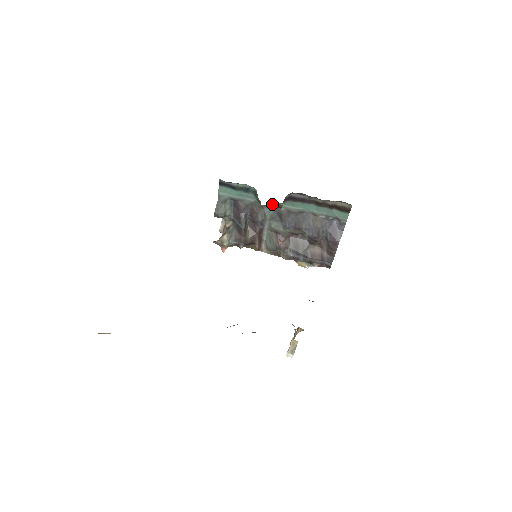
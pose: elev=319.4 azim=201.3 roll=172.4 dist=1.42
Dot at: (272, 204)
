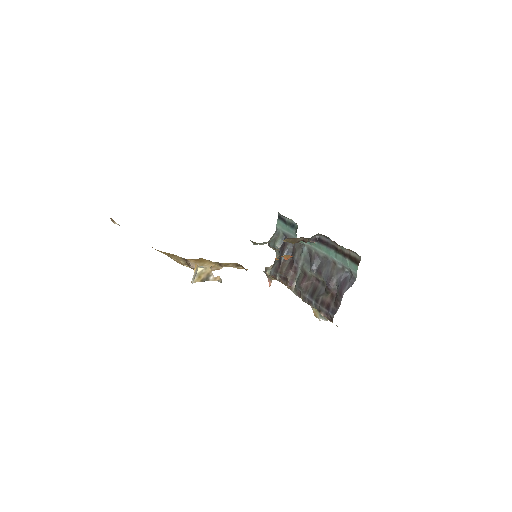
Dot at: (306, 243)
